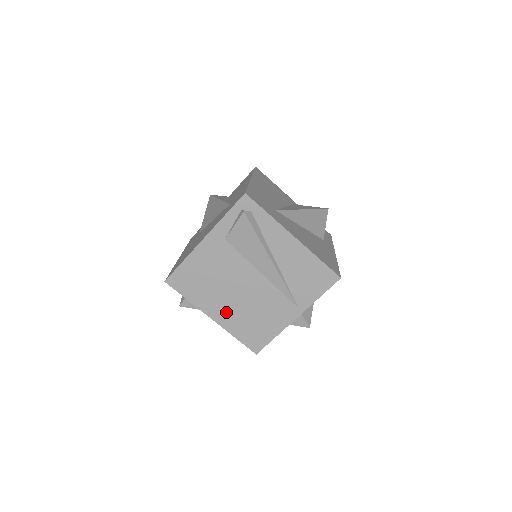
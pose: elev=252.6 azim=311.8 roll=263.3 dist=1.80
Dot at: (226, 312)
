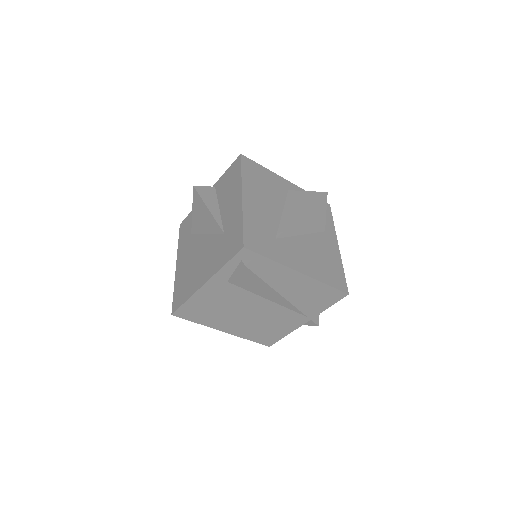
Dot at: (237, 326)
